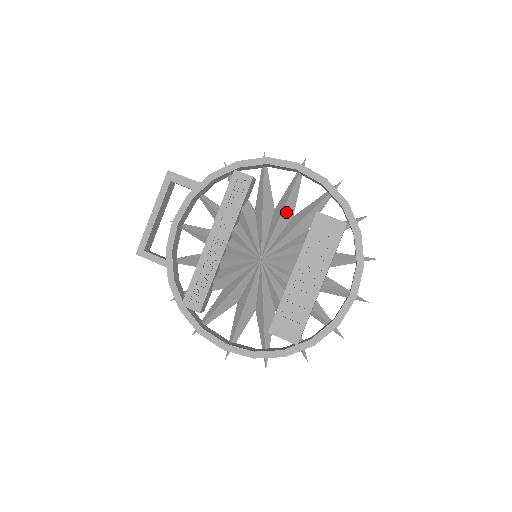
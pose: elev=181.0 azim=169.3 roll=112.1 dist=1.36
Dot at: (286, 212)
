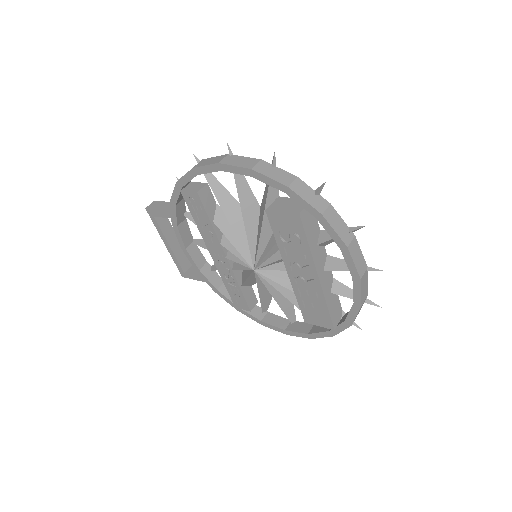
Dot at: (248, 211)
